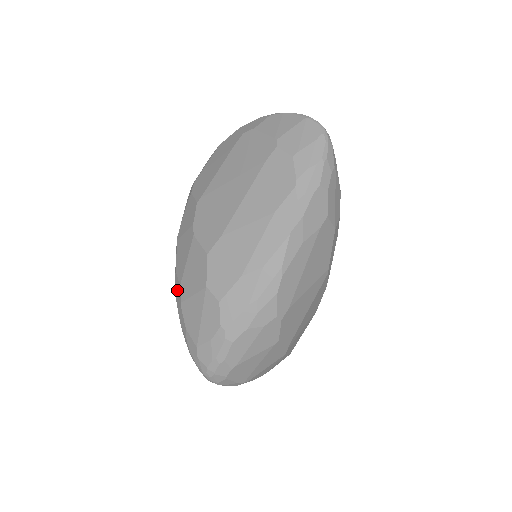
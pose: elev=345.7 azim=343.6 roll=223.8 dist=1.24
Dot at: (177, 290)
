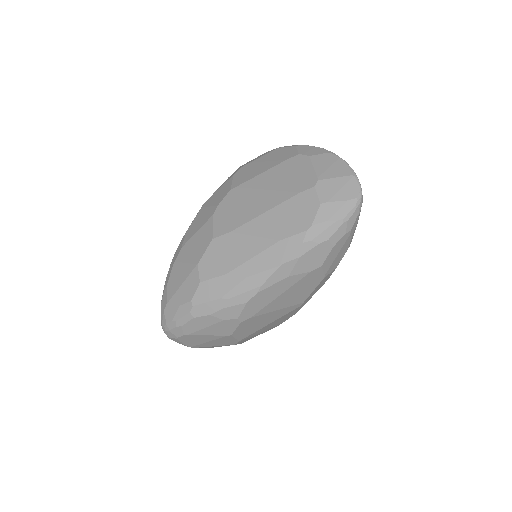
Dot at: (178, 248)
